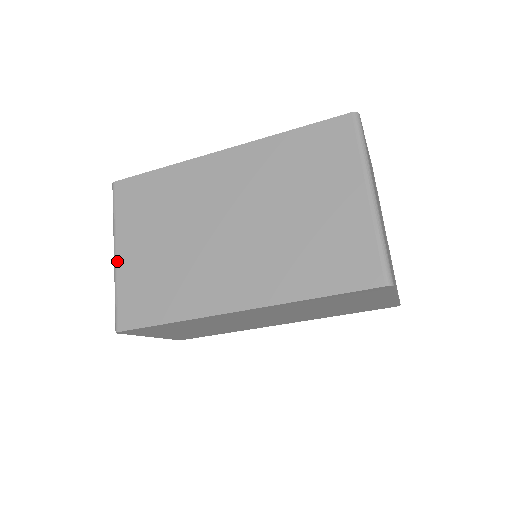
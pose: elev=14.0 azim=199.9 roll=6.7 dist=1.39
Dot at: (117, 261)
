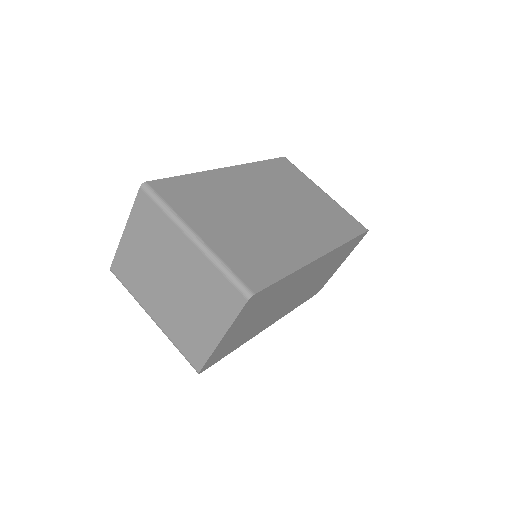
Dot at: (204, 240)
